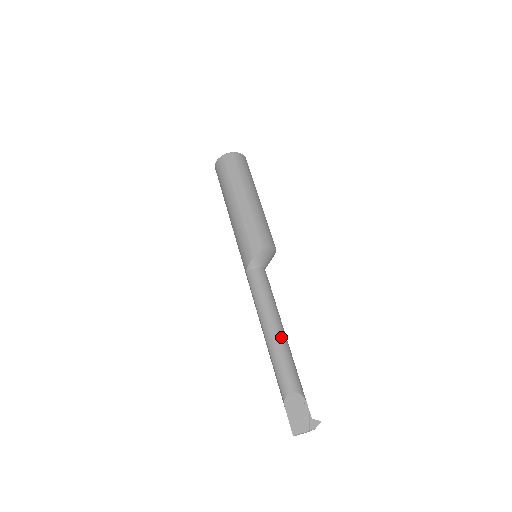
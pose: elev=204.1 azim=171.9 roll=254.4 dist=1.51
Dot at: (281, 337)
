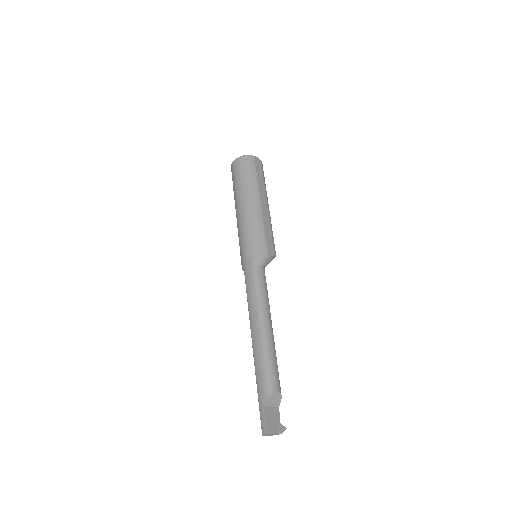
Dot at: occluded
